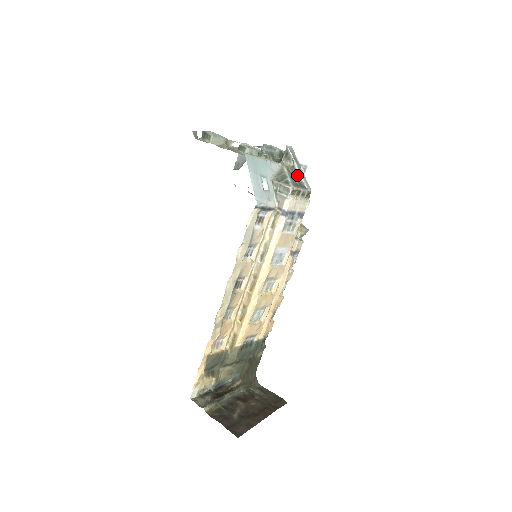
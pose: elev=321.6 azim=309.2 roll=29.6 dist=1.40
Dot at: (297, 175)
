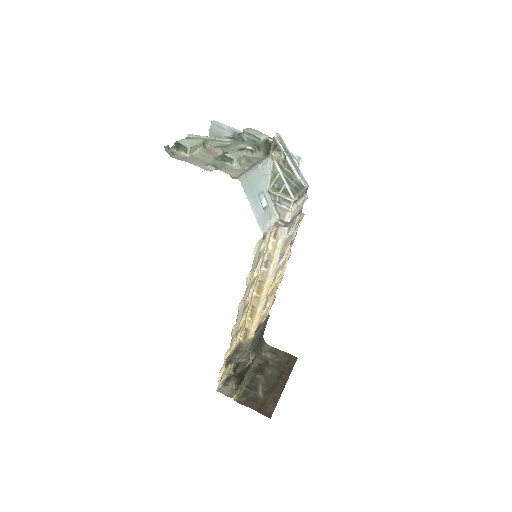
Dot at: (291, 172)
